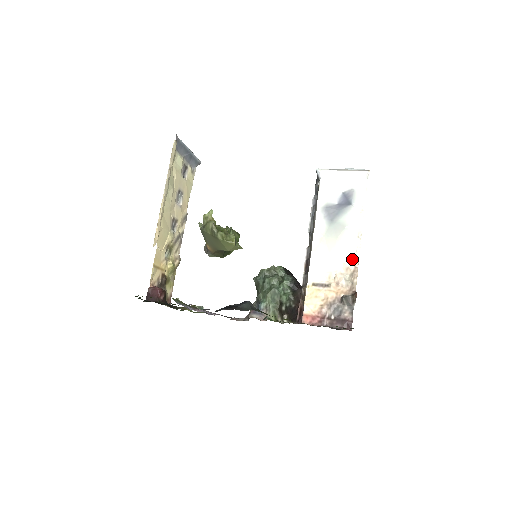
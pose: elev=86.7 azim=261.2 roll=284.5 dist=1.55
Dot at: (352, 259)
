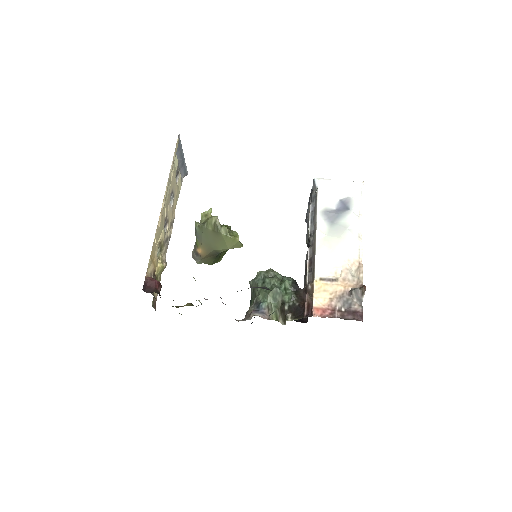
Dot at: (356, 256)
